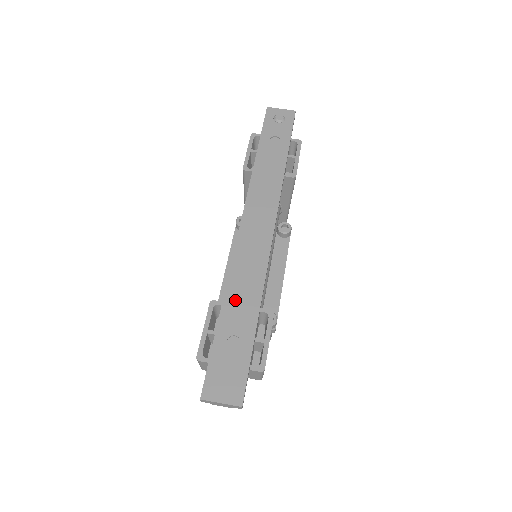
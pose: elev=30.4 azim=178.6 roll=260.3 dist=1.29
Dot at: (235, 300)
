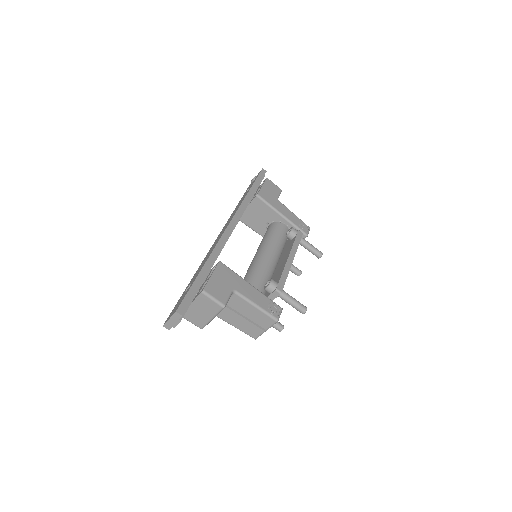
Dot at: occluded
